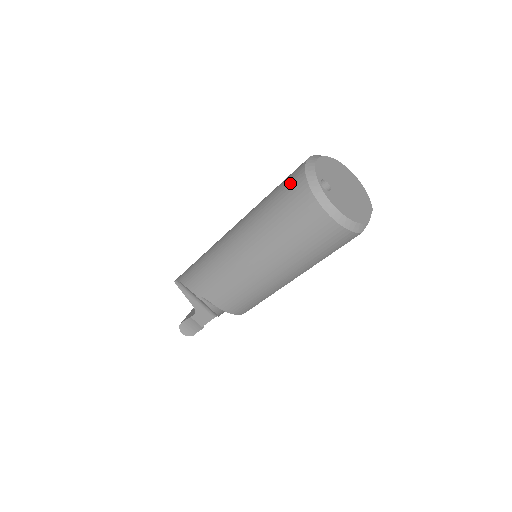
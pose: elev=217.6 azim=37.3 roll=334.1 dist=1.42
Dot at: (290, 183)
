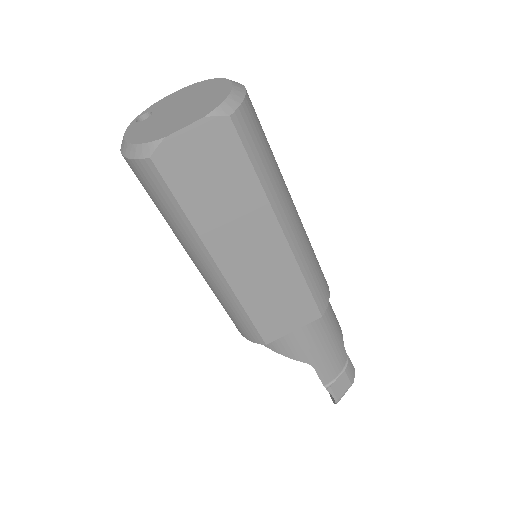
Dot at: occluded
